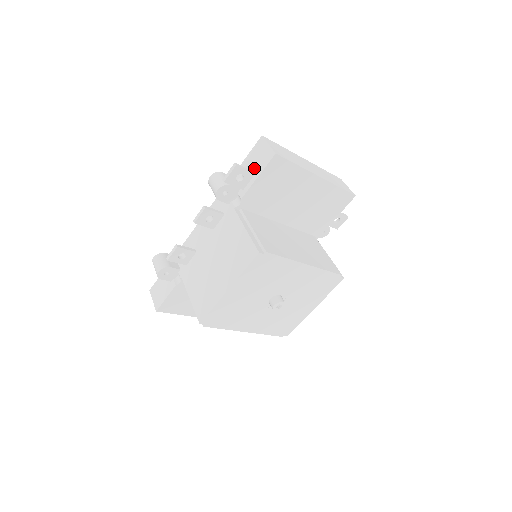
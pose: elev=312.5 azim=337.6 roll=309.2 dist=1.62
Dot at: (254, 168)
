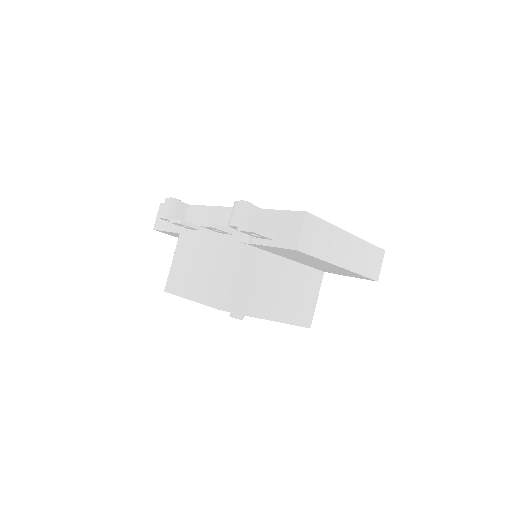
Dot at: (277, 233)
